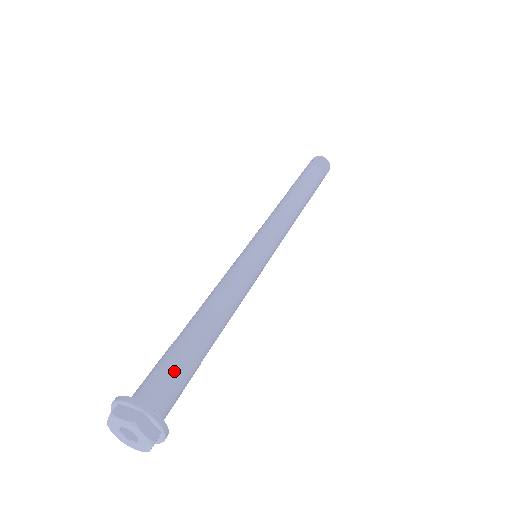
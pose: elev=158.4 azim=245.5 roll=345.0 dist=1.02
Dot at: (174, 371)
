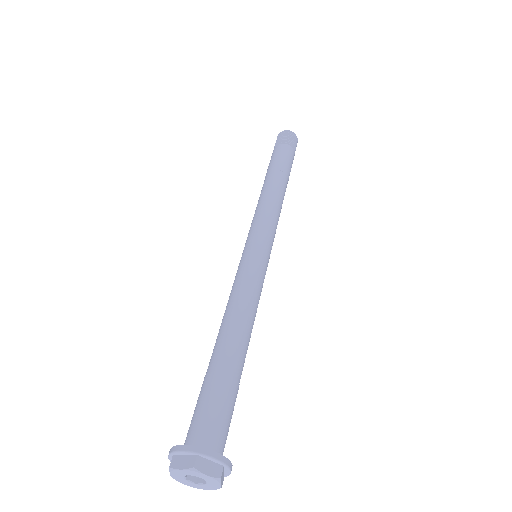
Dot at: (214, 402)
